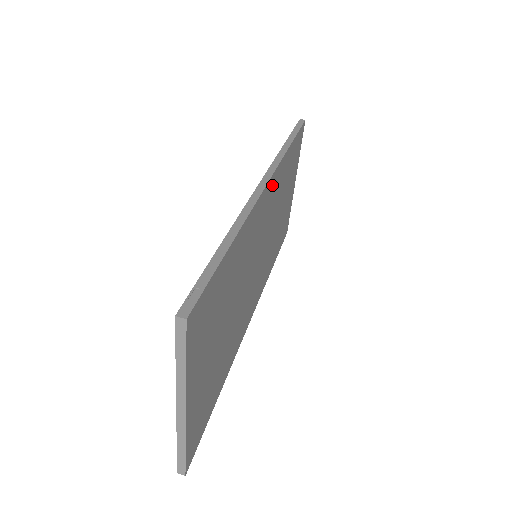
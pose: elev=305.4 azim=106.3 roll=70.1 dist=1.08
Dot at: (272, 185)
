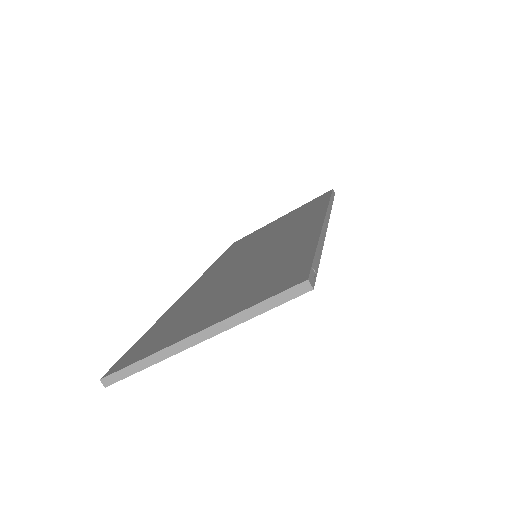
Dot at: occluded
